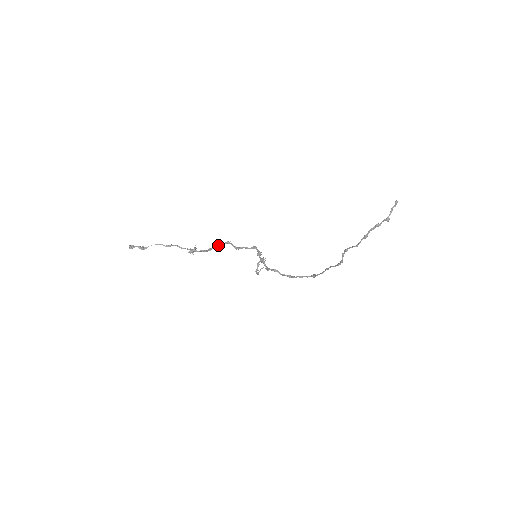
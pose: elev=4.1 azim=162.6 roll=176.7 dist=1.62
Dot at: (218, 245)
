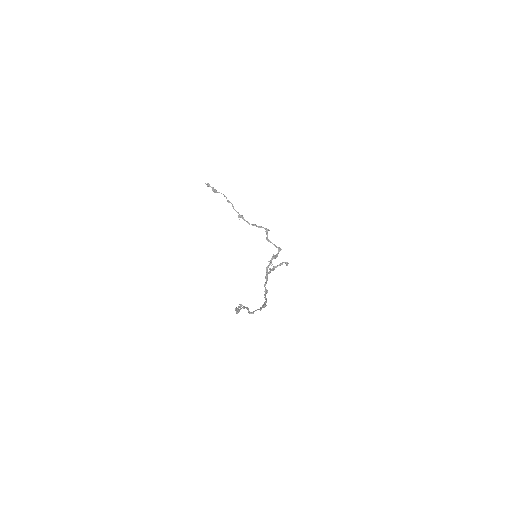
Dot at: (260, 226)
